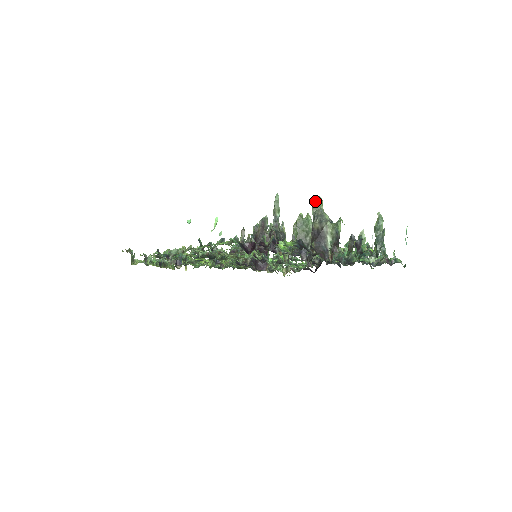
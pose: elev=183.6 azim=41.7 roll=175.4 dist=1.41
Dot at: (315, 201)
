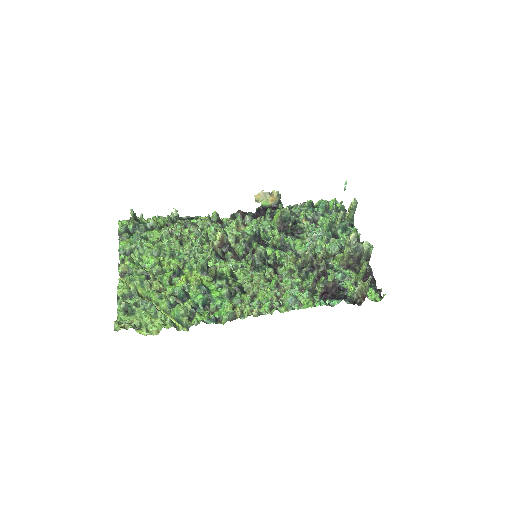
Dot at: (354, 239)
